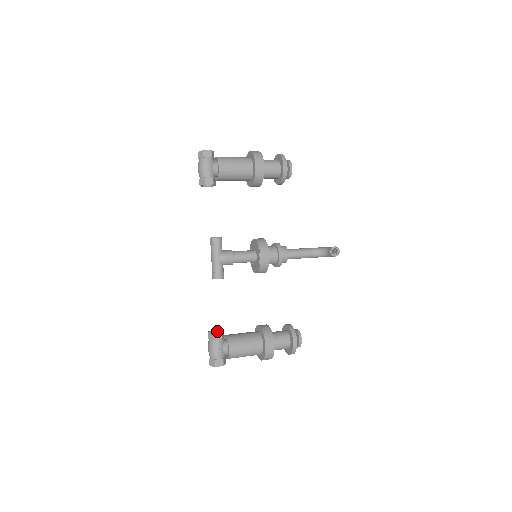
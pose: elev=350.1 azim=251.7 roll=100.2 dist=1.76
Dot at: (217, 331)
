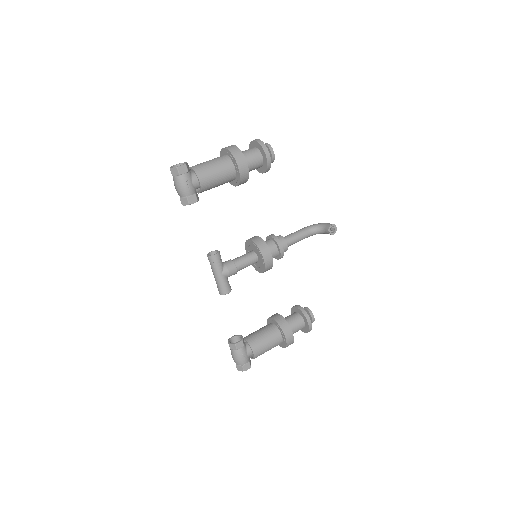
Dot at: (235, 337)
